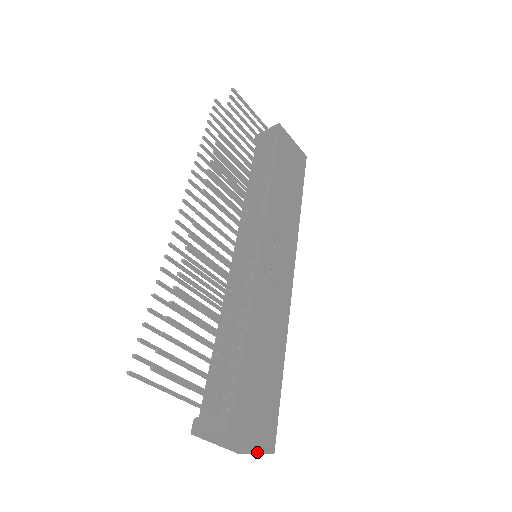
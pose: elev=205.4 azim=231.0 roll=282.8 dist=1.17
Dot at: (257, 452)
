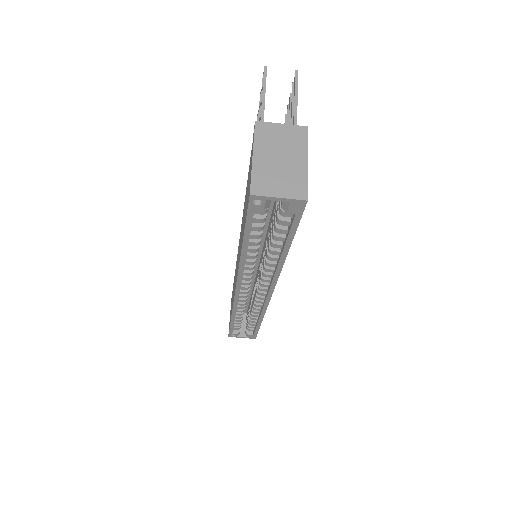
Dot at: (286, 192)
